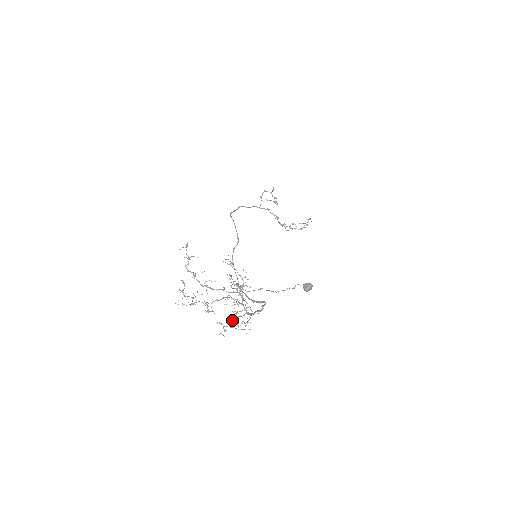
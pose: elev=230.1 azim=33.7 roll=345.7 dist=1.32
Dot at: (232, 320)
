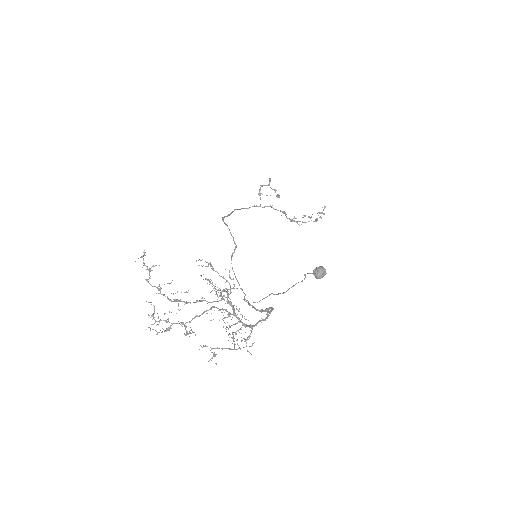
Dot at: occluded
